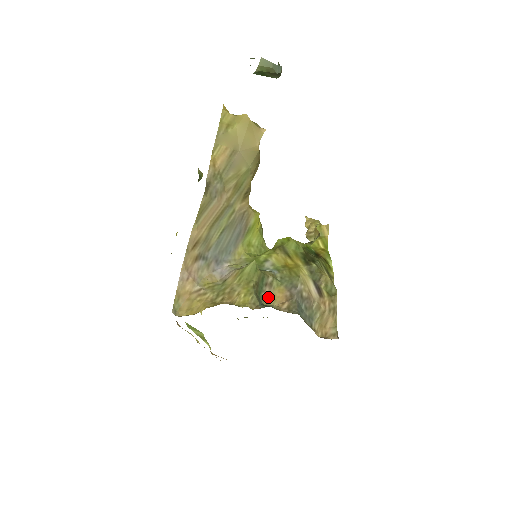
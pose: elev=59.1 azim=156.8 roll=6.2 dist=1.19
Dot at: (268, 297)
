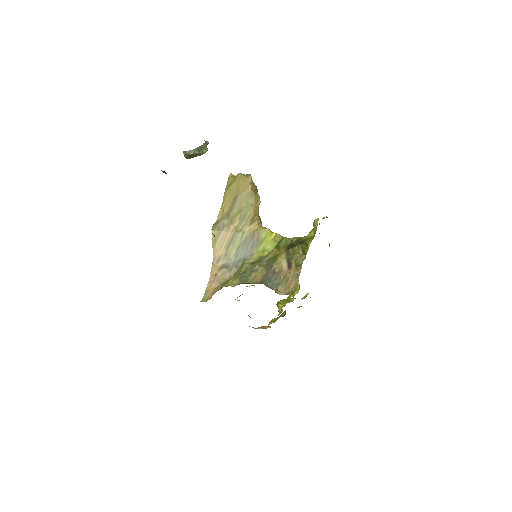
Dot at: (252, 278)
